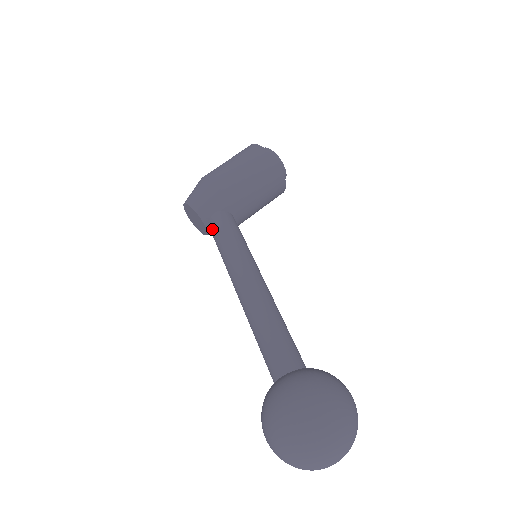
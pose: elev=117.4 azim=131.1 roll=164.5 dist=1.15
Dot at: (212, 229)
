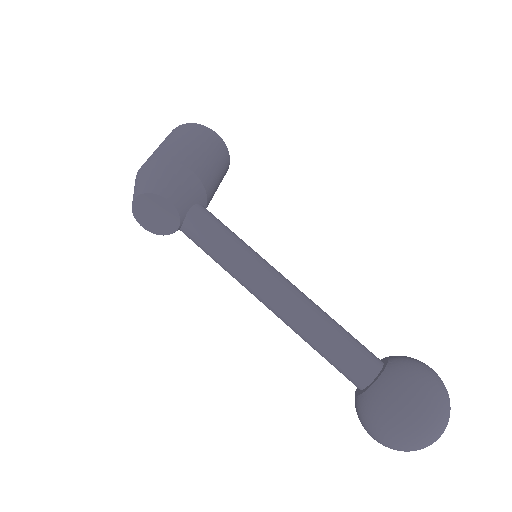
Dot at: (196, 227)
